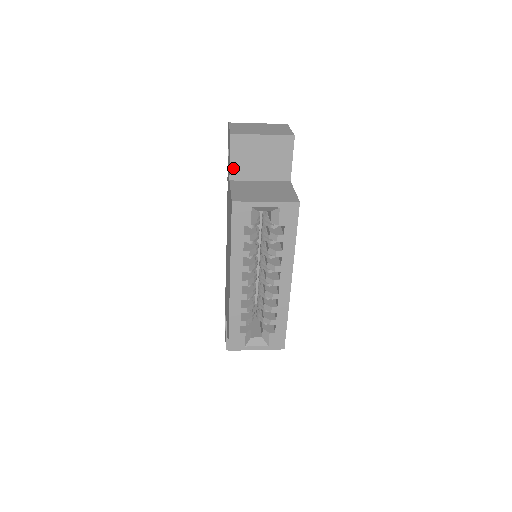
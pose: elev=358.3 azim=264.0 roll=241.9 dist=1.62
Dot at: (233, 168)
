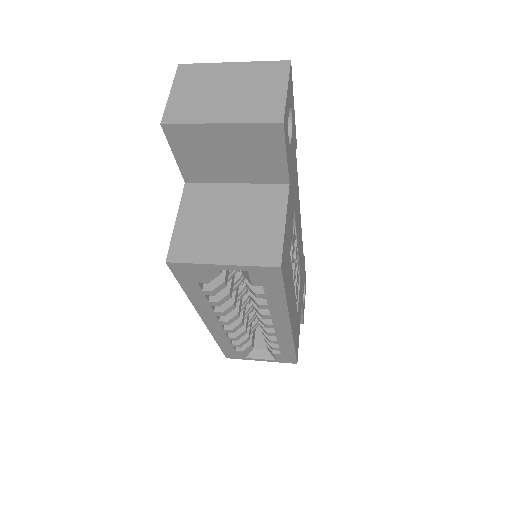
Dot at: (185, 168)
